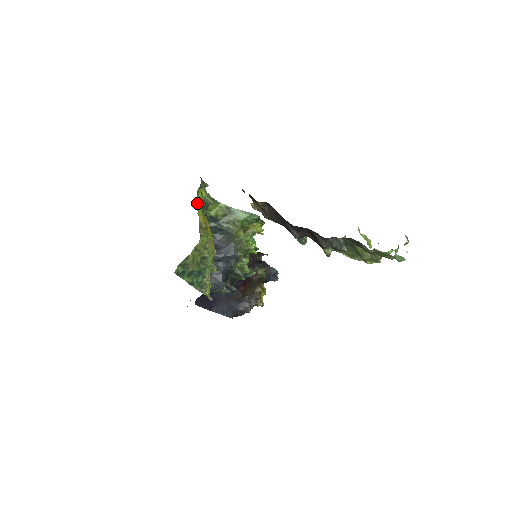
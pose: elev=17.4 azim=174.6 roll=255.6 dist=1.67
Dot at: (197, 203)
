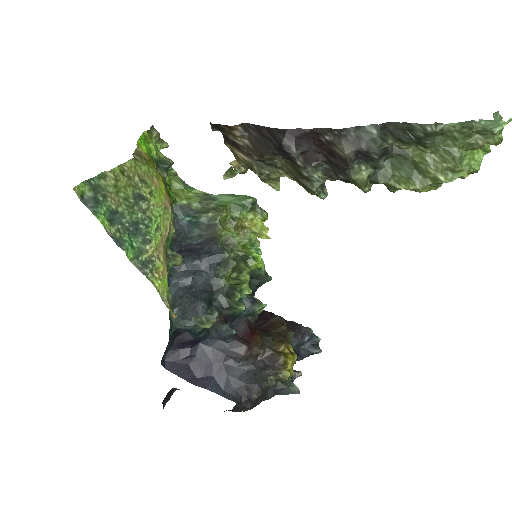
Dot at: (141, 143)
